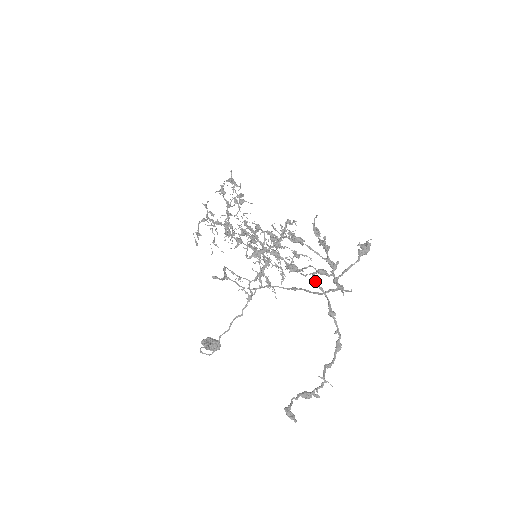
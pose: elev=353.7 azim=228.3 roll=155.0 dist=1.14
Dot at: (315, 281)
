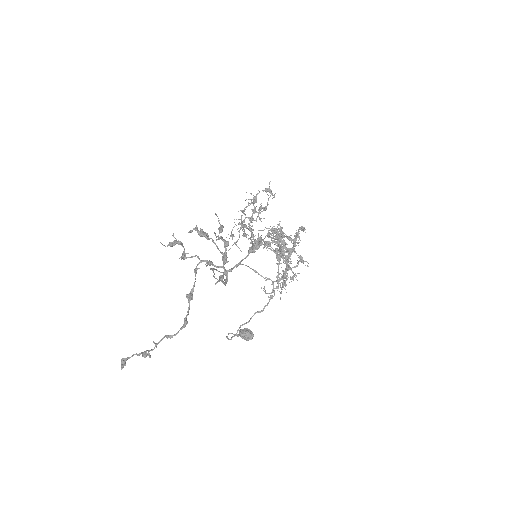
Dot at: (196, 269)
